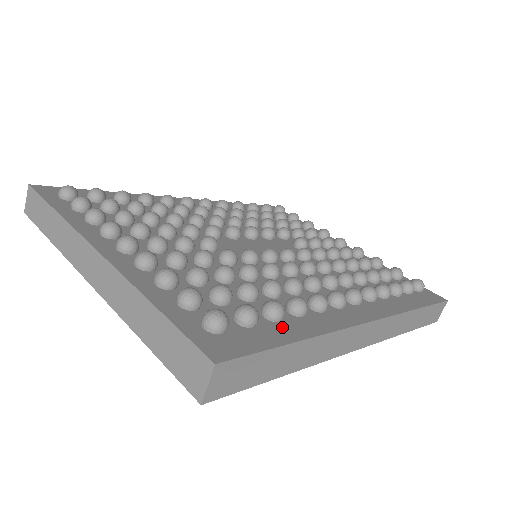
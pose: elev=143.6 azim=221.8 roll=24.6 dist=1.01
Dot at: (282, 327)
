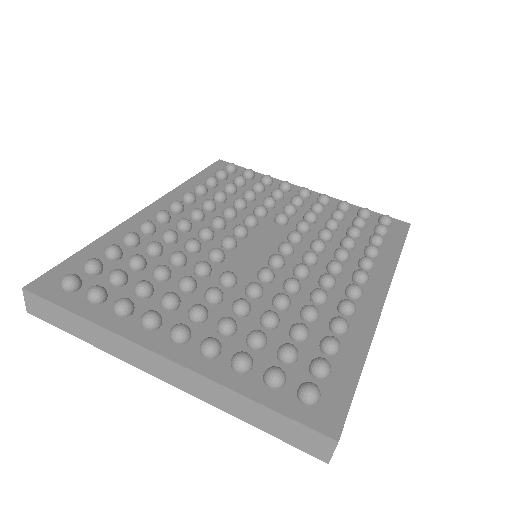
Dot at: (344, 358)
